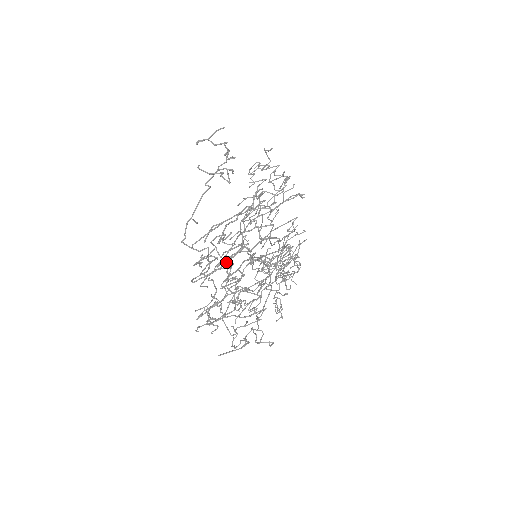
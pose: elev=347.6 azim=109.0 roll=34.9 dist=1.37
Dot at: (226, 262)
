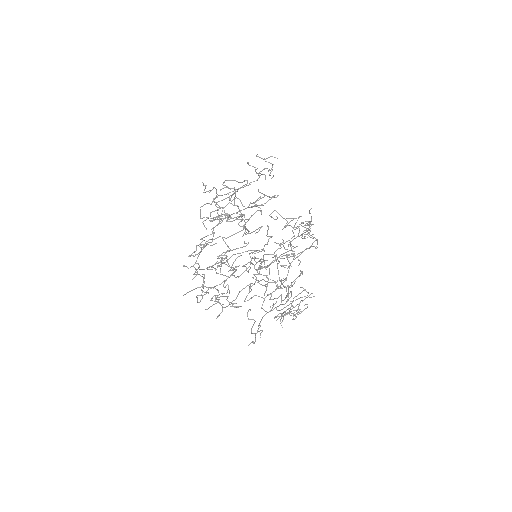
Dot at: (227, 220)
